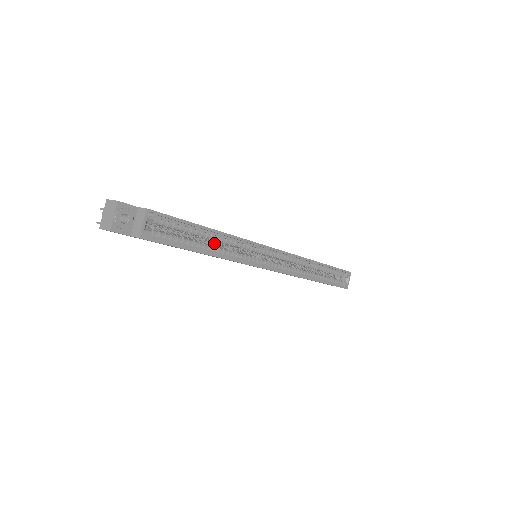
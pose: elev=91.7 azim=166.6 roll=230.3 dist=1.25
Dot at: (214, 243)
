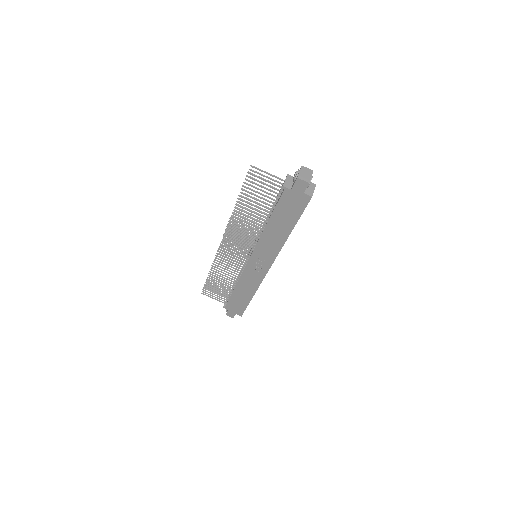
Dot at: occluded
